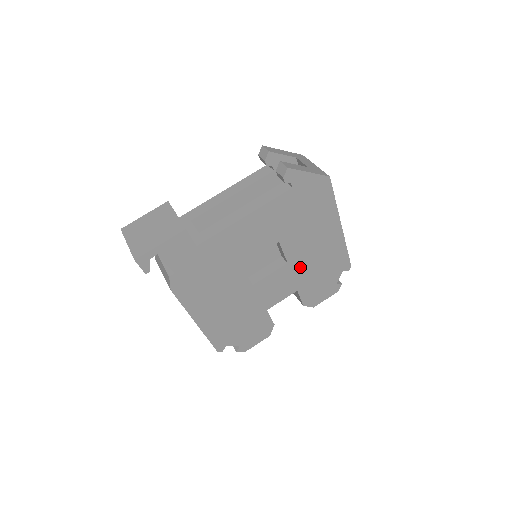
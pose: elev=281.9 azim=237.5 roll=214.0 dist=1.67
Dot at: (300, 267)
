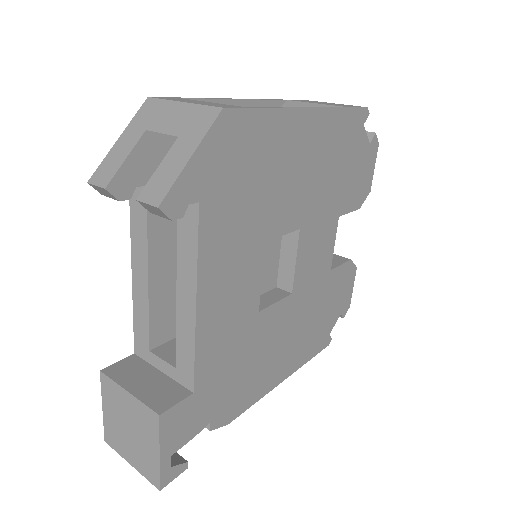
Dot at: (316, 206)
